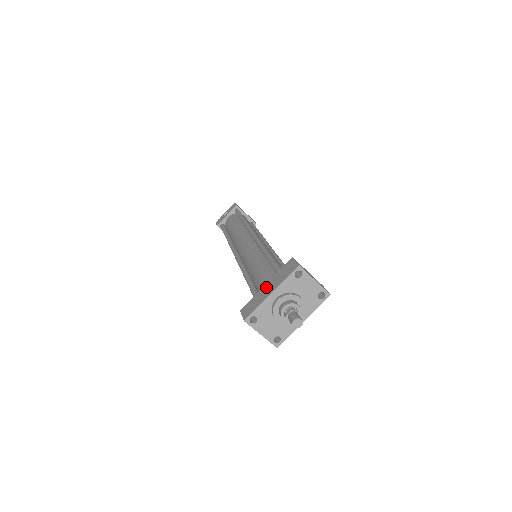
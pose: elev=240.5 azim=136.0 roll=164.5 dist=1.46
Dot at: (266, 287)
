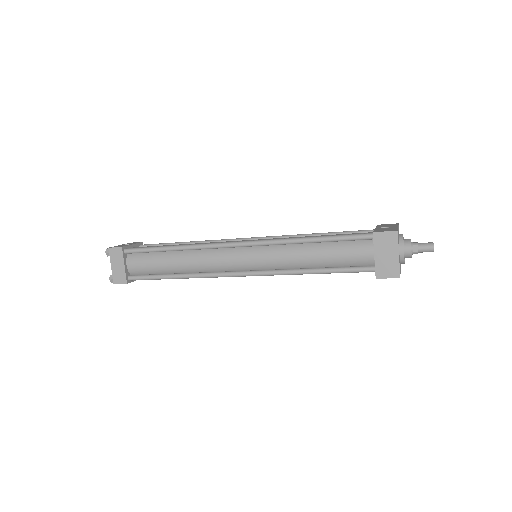
Dot at: (380, 228)
